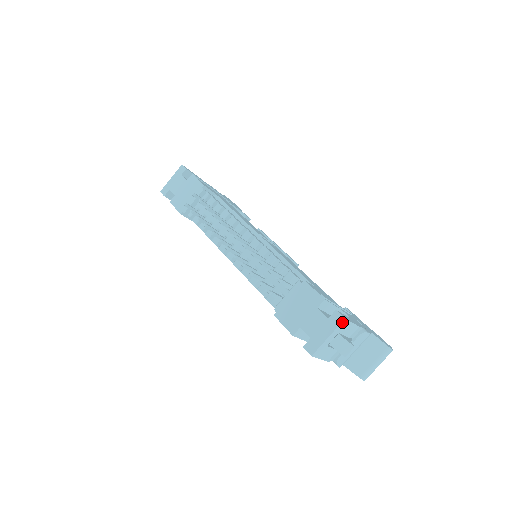
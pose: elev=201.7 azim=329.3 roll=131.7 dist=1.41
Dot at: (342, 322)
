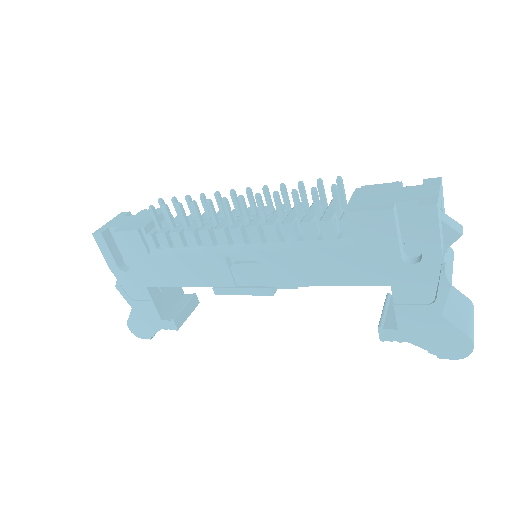
Dot at: (441, 181)
